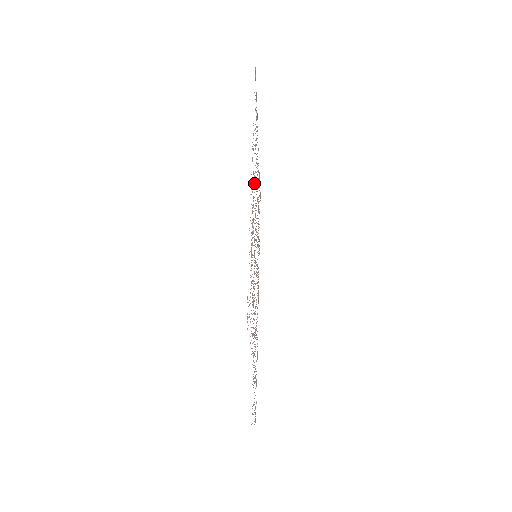
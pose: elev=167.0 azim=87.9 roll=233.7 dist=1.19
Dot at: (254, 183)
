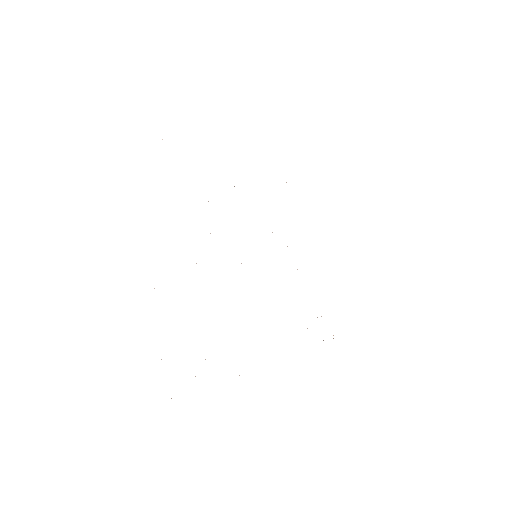
Dot at: occluded
